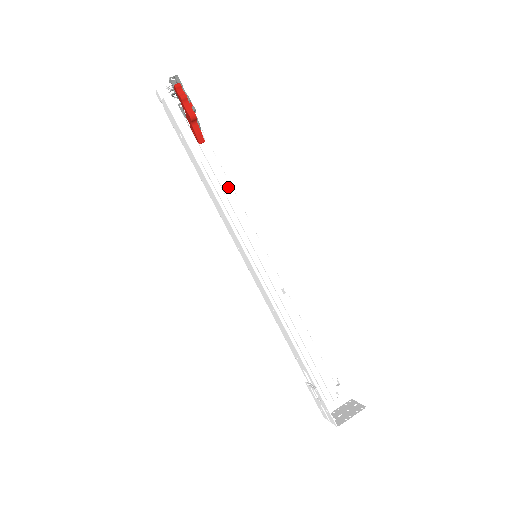
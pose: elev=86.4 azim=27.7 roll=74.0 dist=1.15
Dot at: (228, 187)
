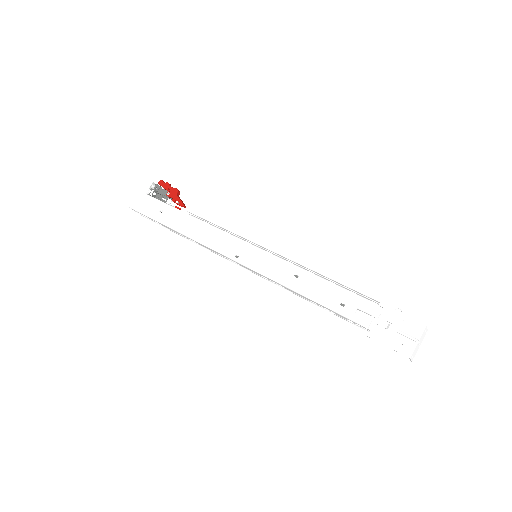
Dot at: occluded
